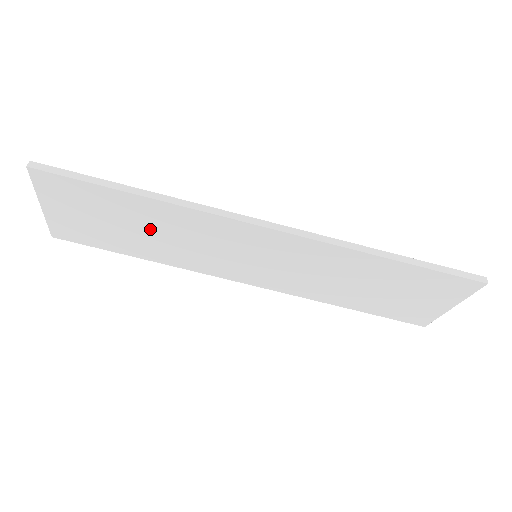
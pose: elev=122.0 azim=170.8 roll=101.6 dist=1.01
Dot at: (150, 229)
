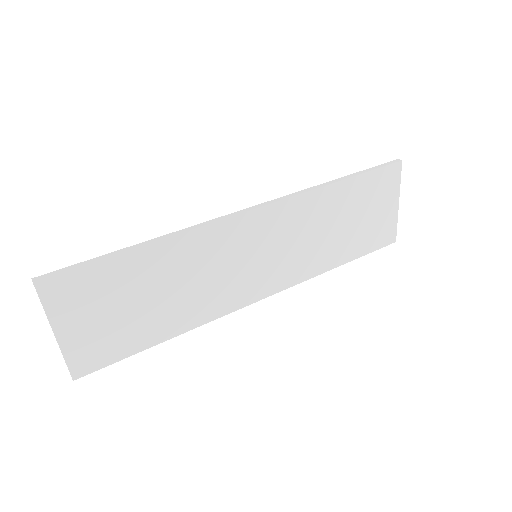
Dot at: (164, 287)
